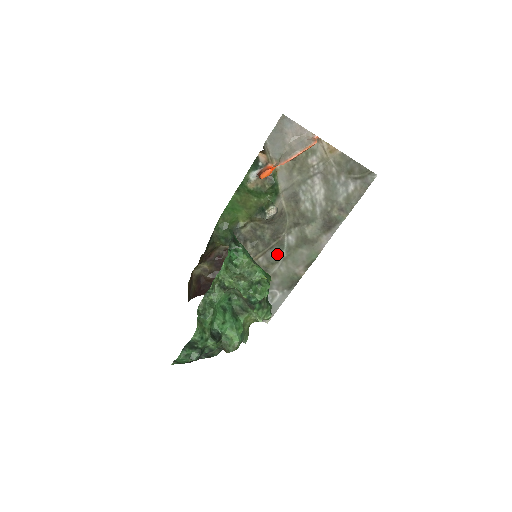
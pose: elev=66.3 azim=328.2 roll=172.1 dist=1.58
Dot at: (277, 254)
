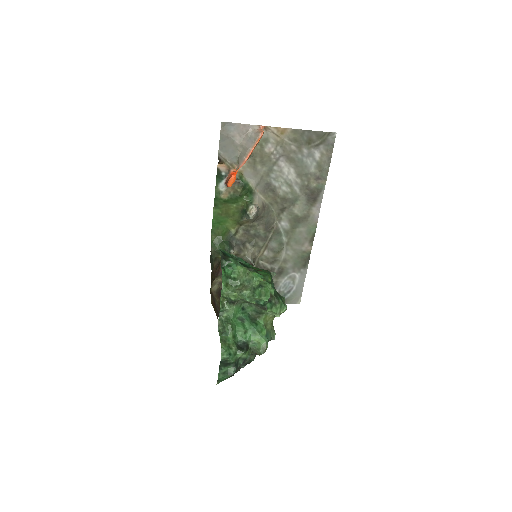
Dot at: (278, 242)
